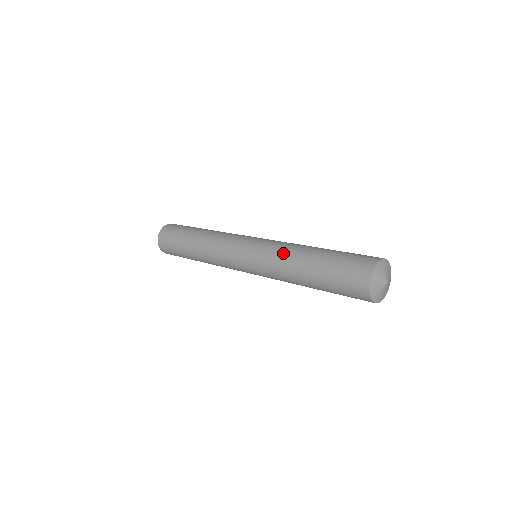
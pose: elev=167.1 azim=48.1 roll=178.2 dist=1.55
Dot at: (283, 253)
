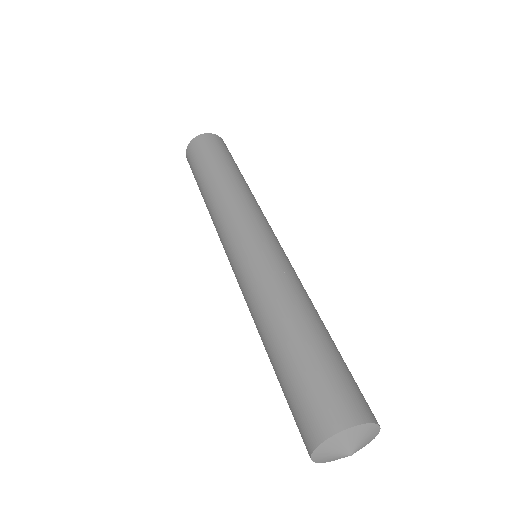
Dot at: (256, 301)
